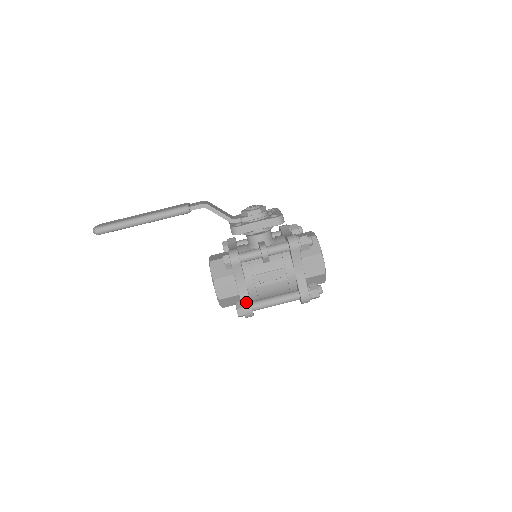
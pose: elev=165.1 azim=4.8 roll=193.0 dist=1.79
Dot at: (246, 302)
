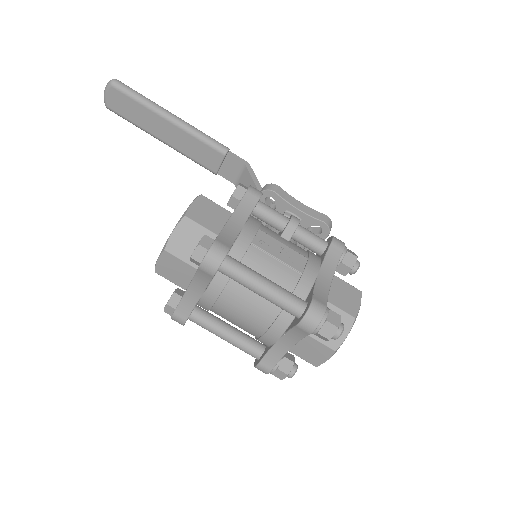
Dot at: (227, 239)
